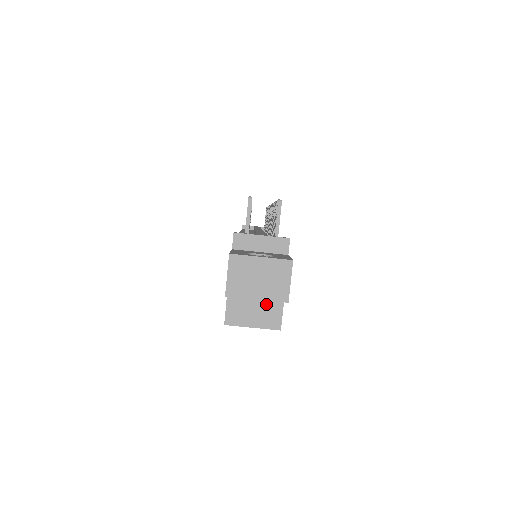
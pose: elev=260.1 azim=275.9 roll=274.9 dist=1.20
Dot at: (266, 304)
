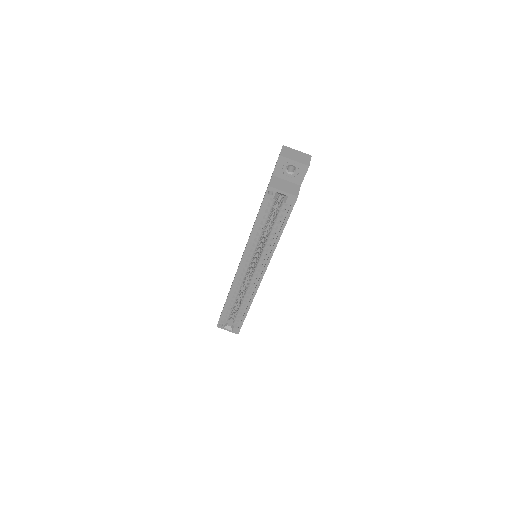
Dot at: (291, 186)
